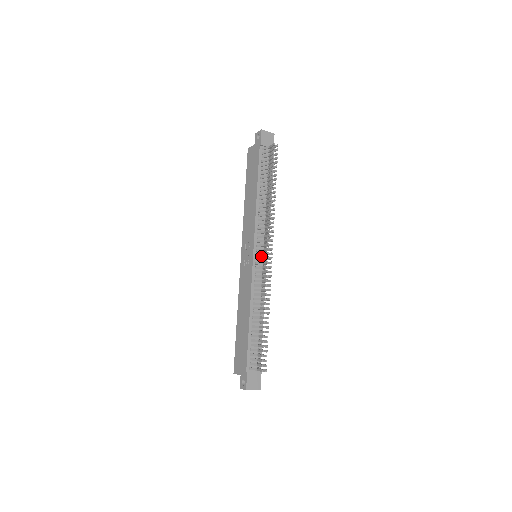
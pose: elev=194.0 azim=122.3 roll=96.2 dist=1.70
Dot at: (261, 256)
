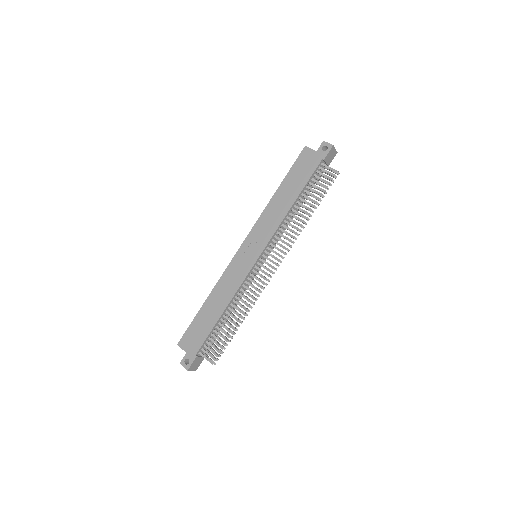
Dot at: occluded
